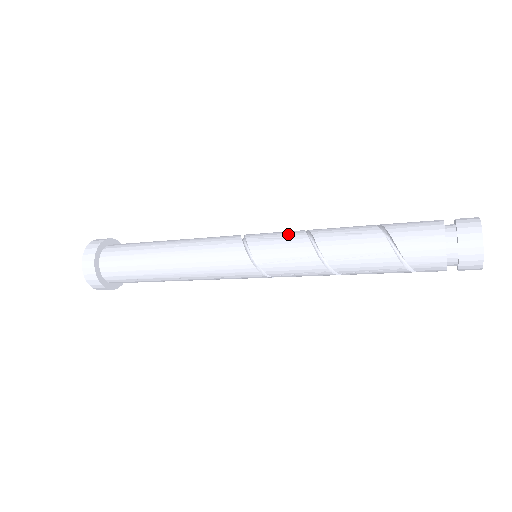
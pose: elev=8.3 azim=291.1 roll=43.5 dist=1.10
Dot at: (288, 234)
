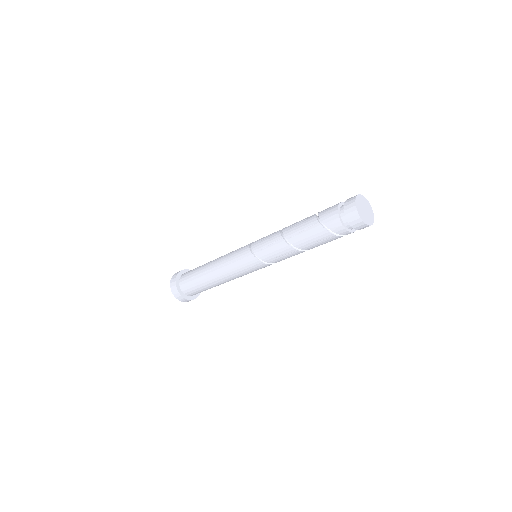
Dot at: occluded
